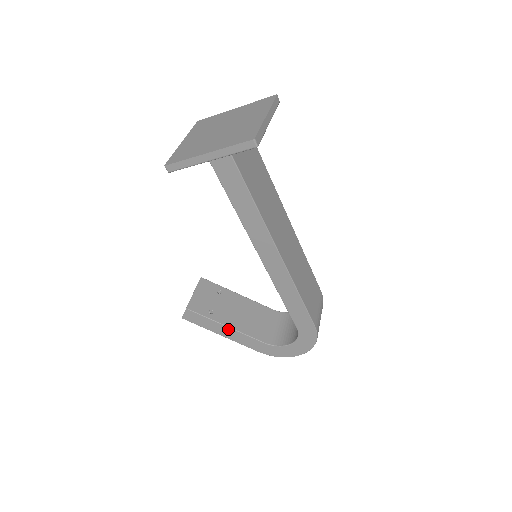
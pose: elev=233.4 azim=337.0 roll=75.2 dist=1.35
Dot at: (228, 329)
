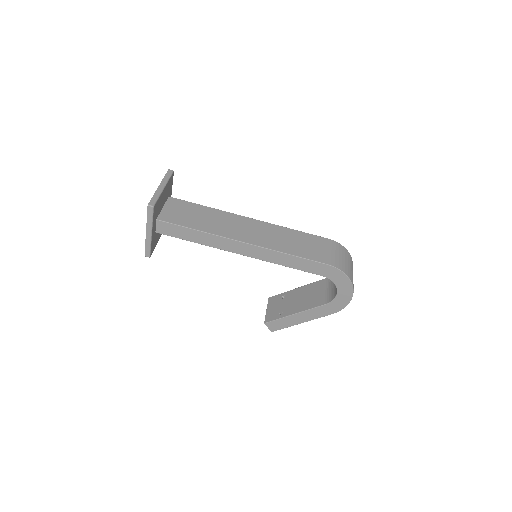
Dot at: (298, 315)
